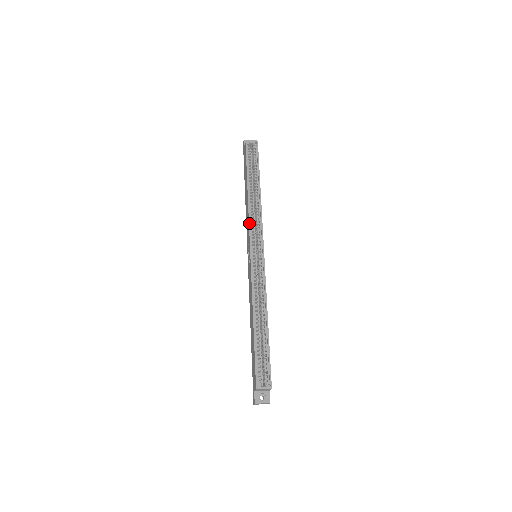
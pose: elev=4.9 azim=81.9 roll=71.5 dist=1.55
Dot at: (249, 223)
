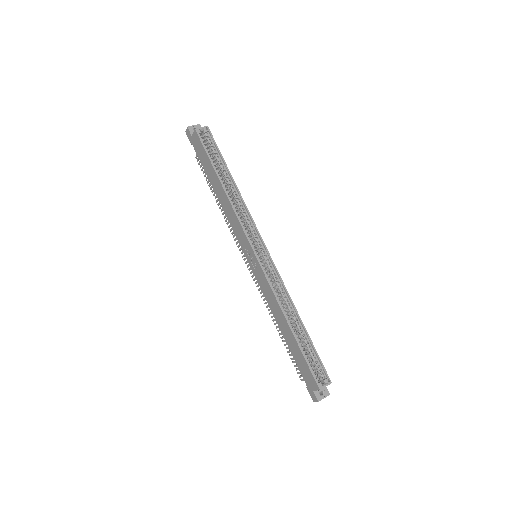
Dot at: (241, 225)
